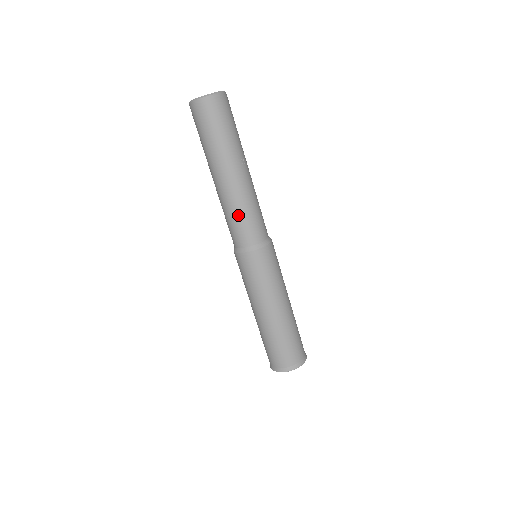
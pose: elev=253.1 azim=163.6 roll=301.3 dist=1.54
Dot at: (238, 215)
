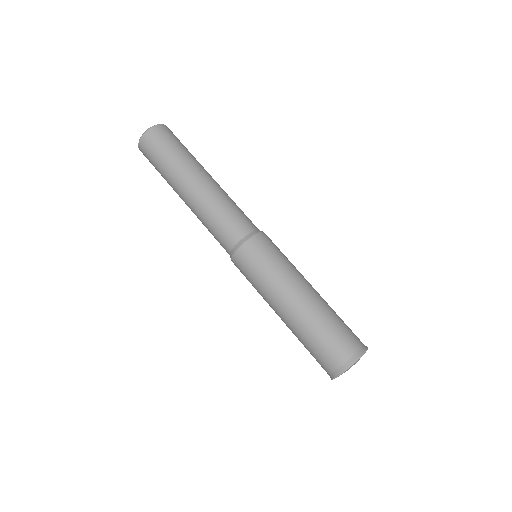
Dot at: (213, 218)
